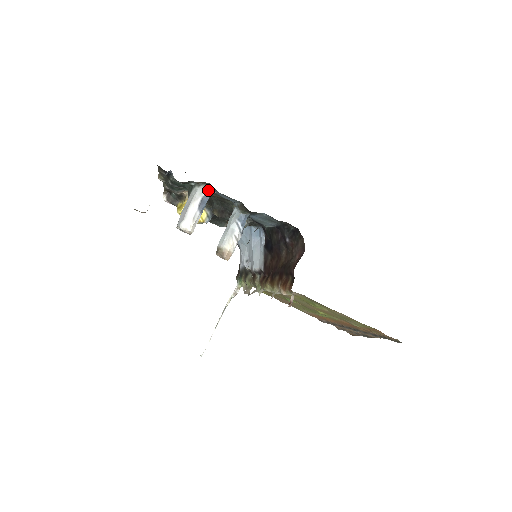
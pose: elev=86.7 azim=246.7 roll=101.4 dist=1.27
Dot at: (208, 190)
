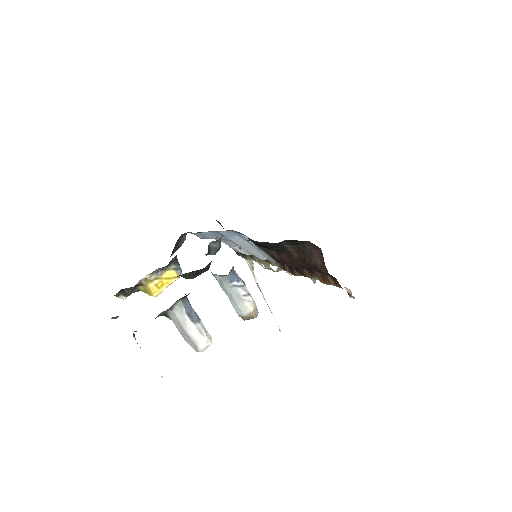
Dot at: (182, 301)
